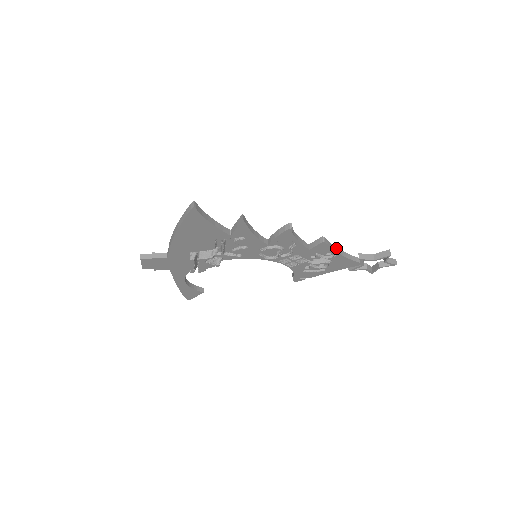
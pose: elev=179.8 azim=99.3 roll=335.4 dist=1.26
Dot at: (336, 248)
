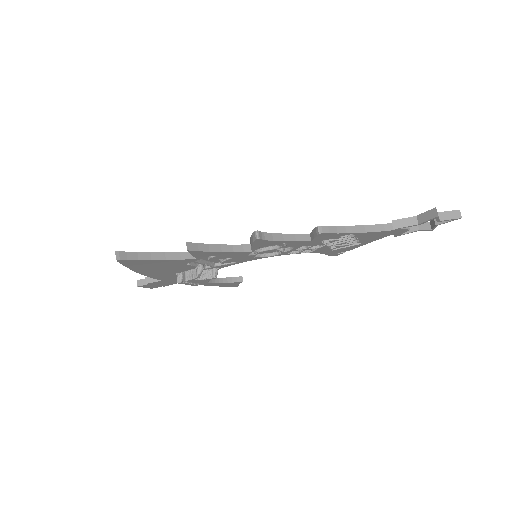
Dot at: (351, 227)
